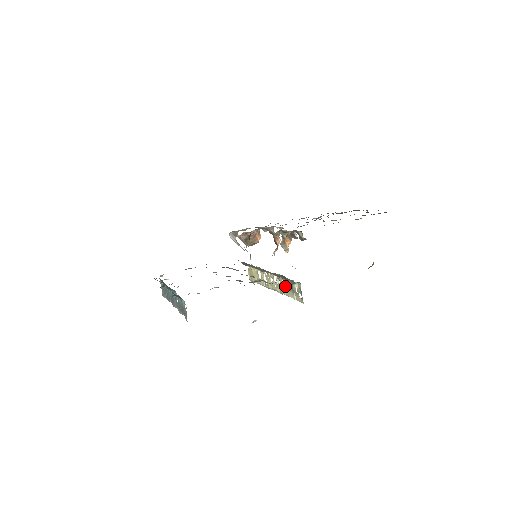
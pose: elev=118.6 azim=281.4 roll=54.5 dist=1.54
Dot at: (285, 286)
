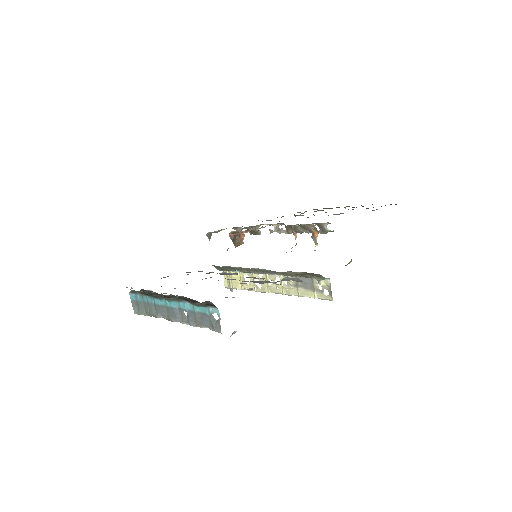
Dot at: (298, 286)
